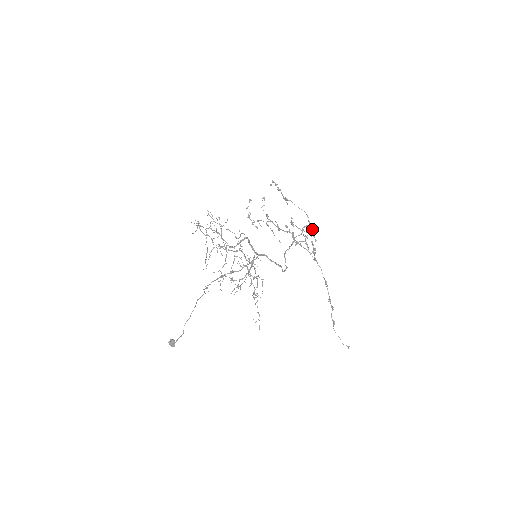
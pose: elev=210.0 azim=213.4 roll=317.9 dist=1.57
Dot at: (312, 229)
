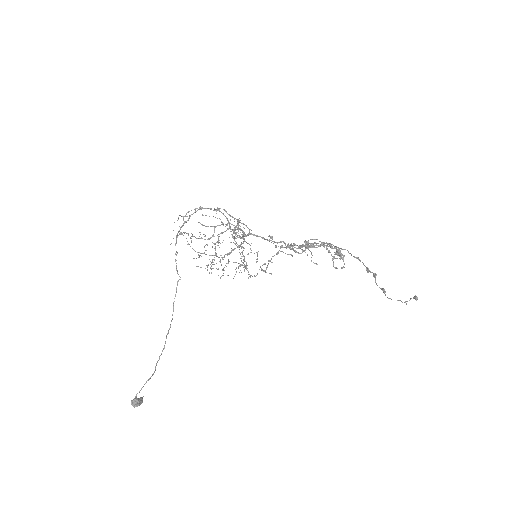
Dot at: (336, 249)
